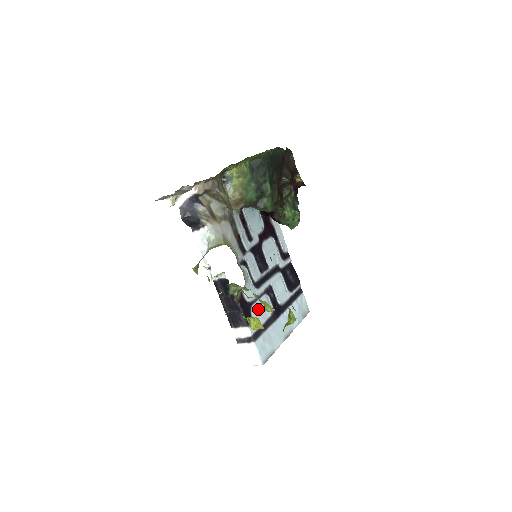
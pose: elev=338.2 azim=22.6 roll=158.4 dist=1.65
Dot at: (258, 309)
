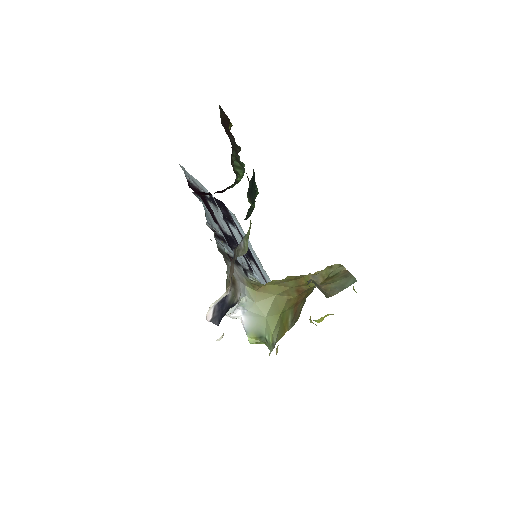
Dot at: occluded
